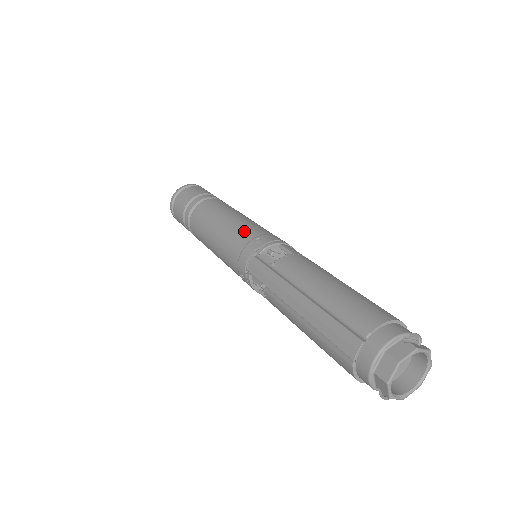
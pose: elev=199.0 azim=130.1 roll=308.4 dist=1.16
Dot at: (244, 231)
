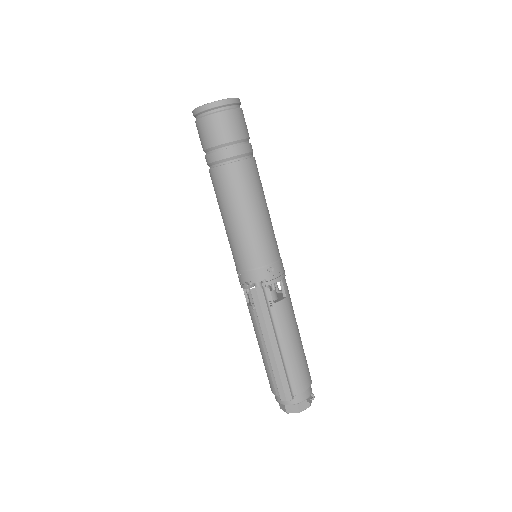
Dot at: (264, 249)
